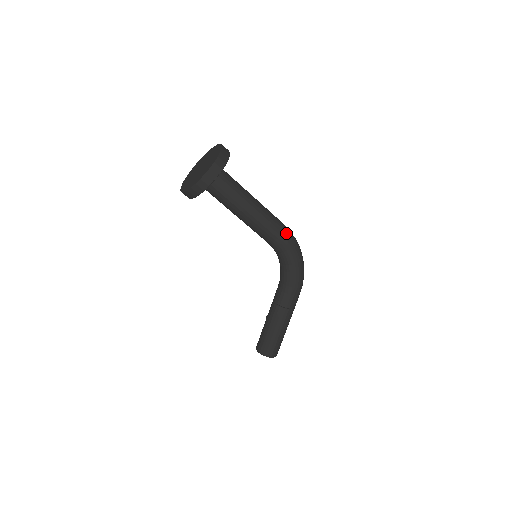
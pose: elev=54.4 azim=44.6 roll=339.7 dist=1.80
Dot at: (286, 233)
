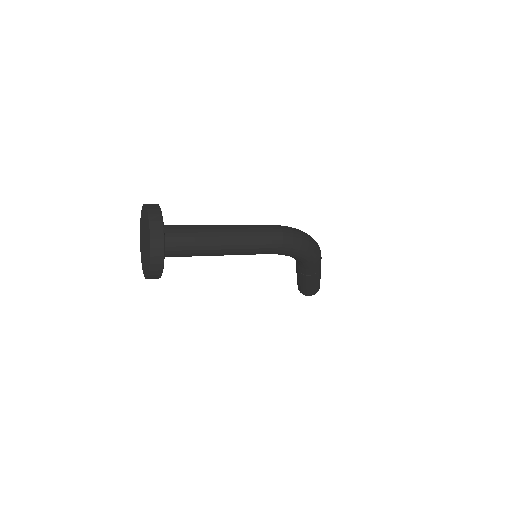
Dot at: (276, 245)
